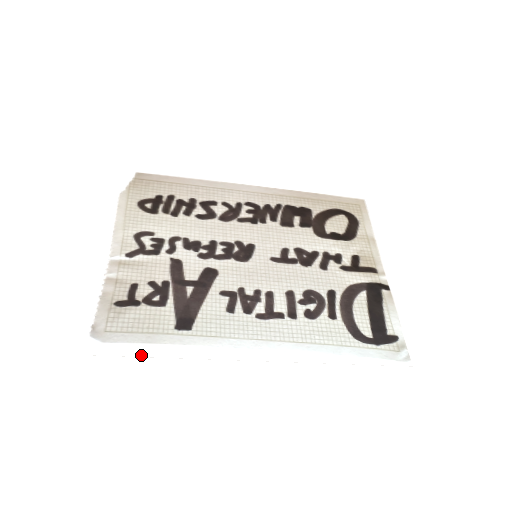
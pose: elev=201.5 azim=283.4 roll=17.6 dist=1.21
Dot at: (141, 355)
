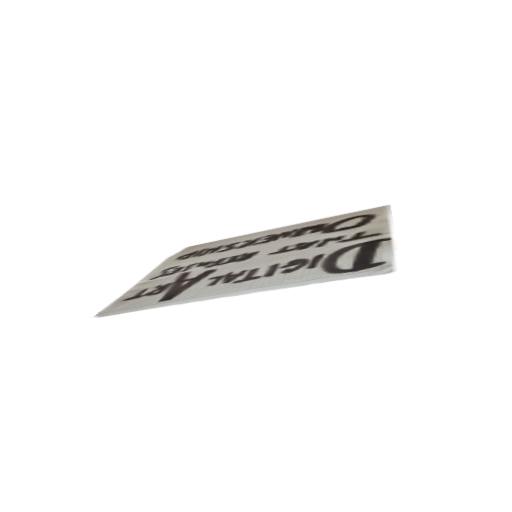
Dot at: (122, 318)
